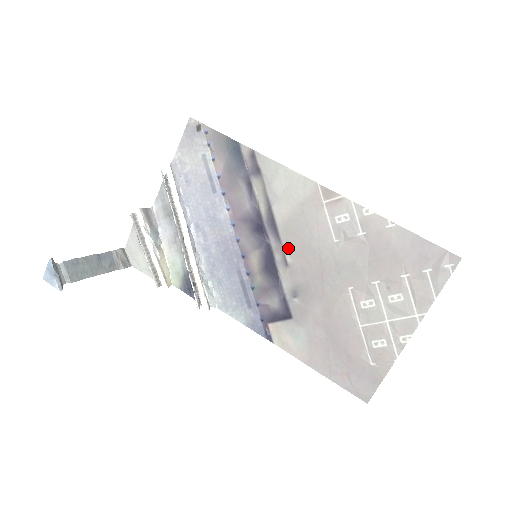
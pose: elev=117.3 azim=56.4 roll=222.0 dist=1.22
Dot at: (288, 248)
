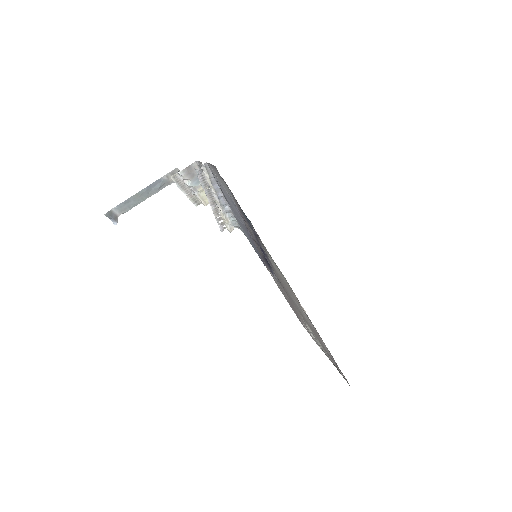
Dot at: (276, 274)
